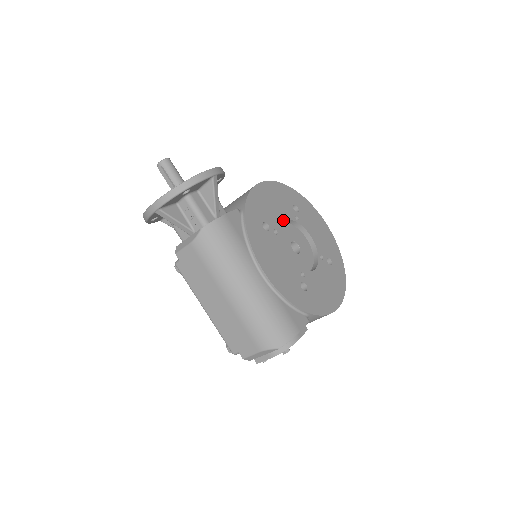
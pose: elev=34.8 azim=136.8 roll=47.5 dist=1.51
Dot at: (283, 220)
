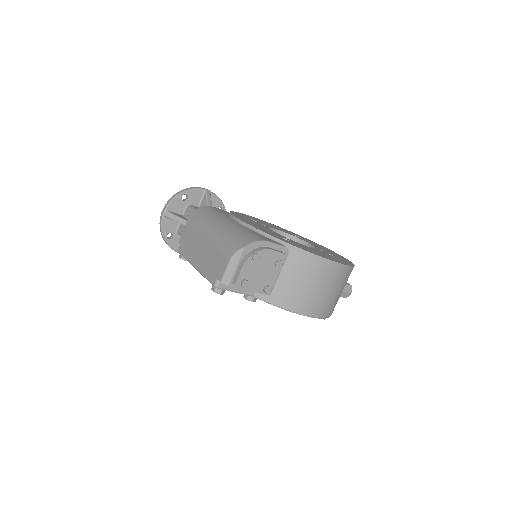
Dot at: (277, 229)
